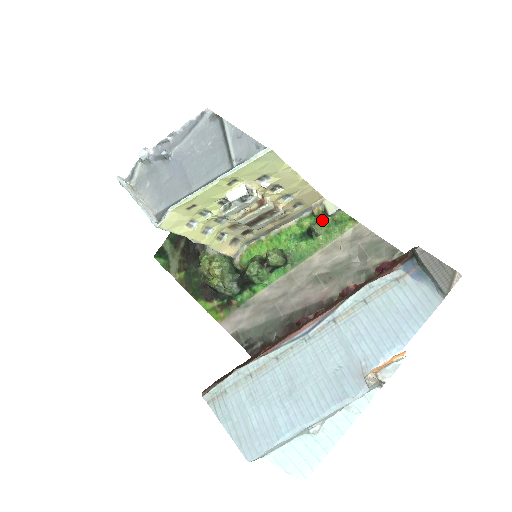
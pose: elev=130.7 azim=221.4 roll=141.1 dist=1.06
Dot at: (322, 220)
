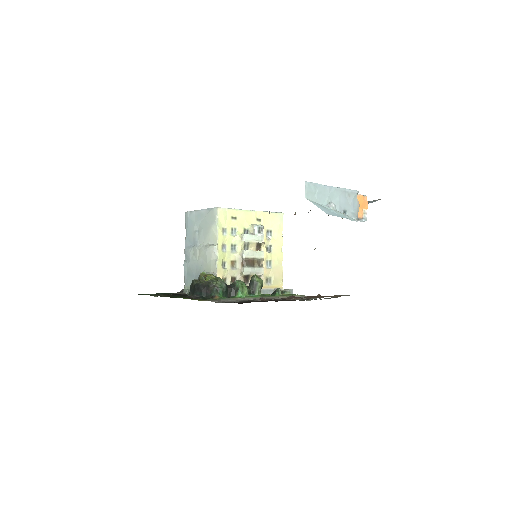
Dot at: occluded
